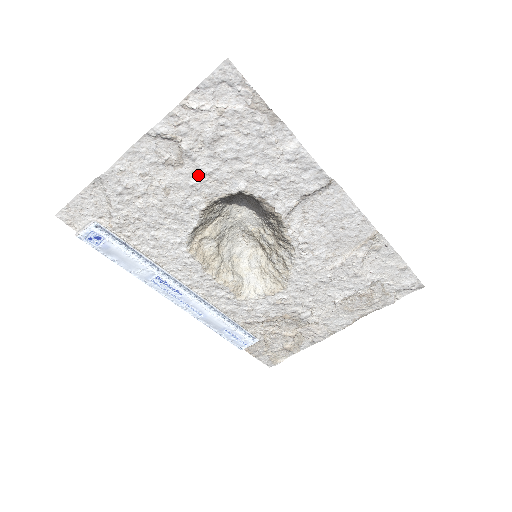
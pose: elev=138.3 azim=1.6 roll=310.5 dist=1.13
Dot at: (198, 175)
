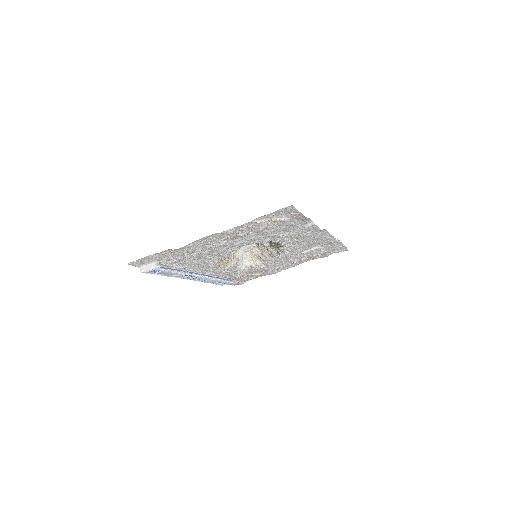
Dot at: (242, 241)
